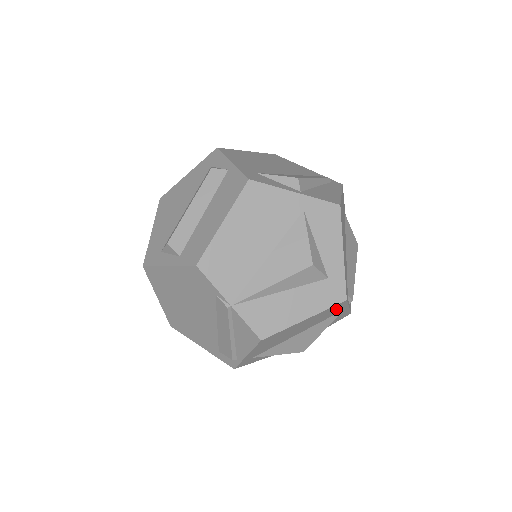
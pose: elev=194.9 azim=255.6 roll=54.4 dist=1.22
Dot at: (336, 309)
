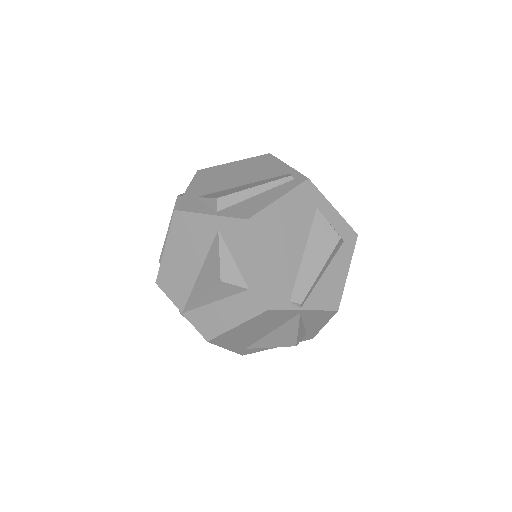
Dot at: (277, 314)
